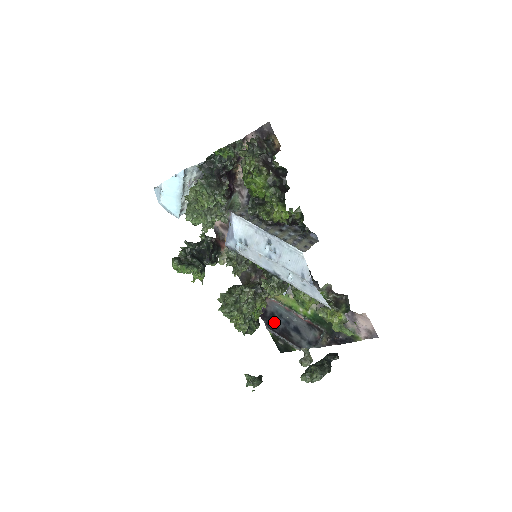
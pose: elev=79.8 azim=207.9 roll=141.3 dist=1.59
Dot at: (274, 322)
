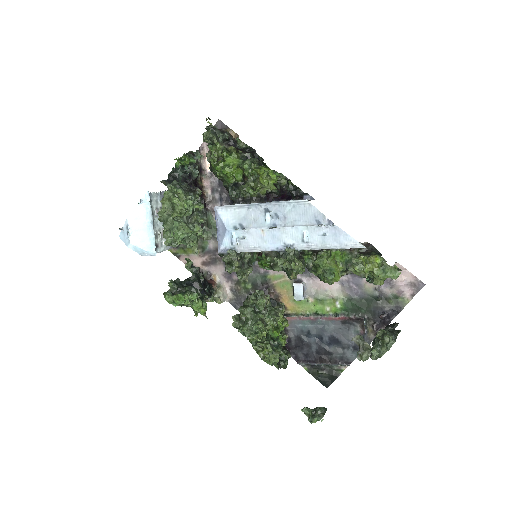
Dot at: (304, 348)
